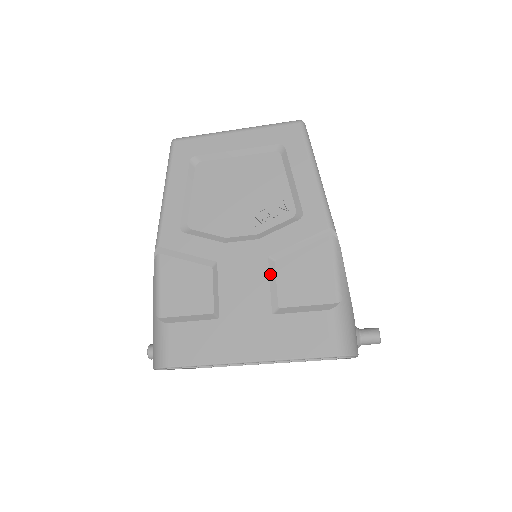
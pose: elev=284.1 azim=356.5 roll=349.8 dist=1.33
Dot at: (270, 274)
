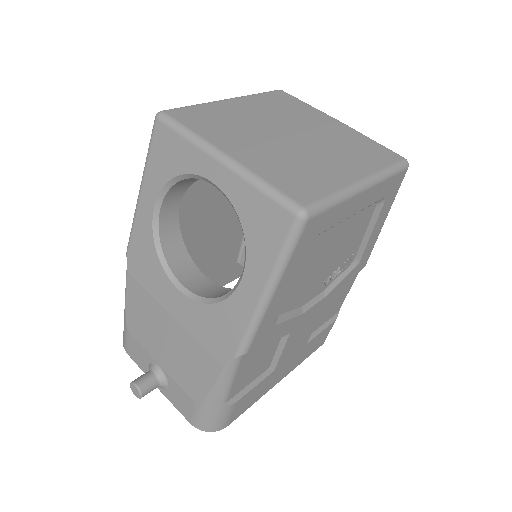
Dot at: occluded
